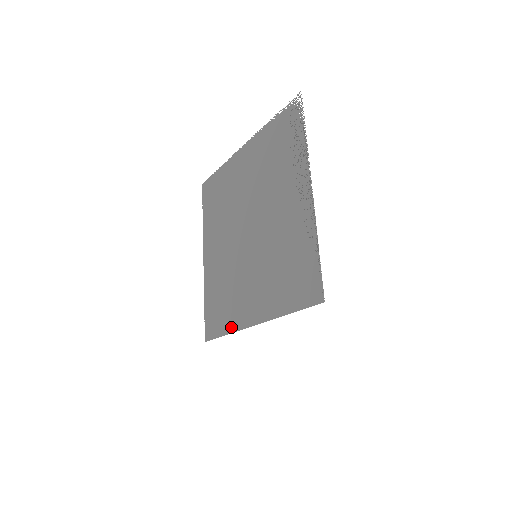
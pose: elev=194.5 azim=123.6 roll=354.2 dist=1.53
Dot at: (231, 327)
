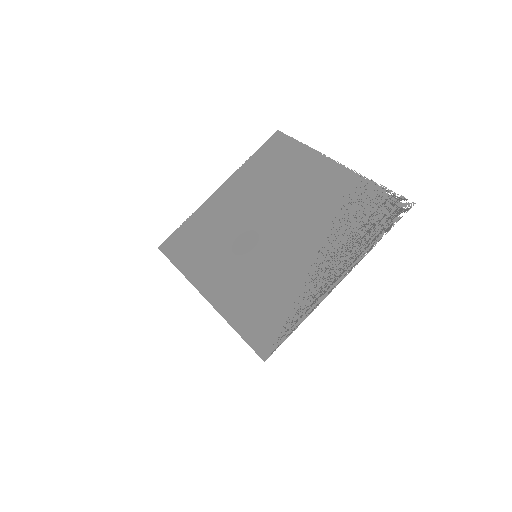
Dot at: (187, 271)
